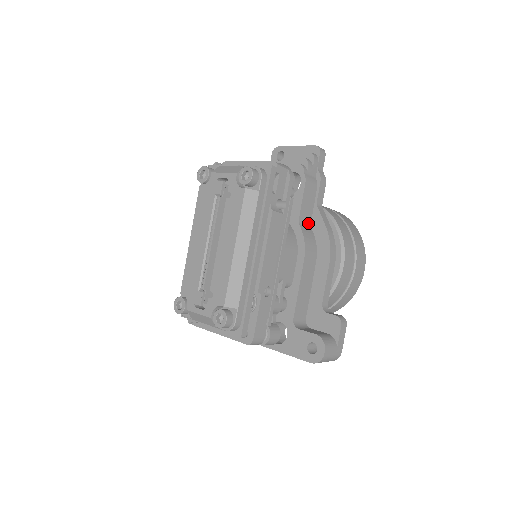
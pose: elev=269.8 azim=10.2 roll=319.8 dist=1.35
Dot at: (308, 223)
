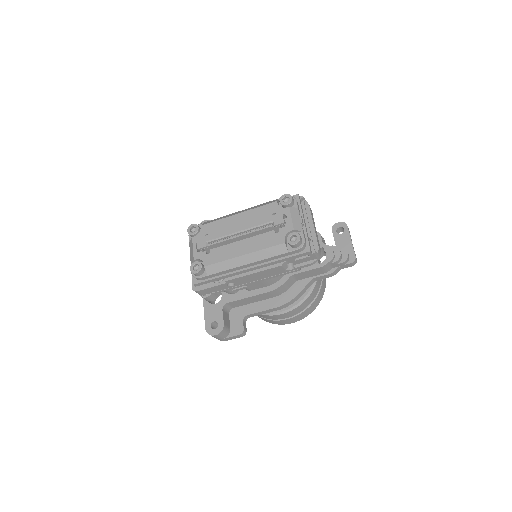
Dot at: (297, 279)
